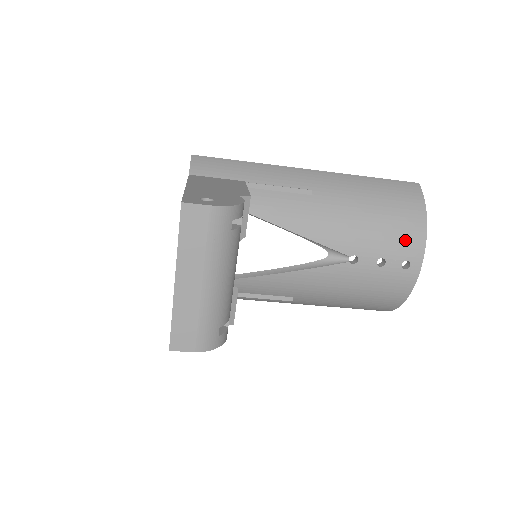
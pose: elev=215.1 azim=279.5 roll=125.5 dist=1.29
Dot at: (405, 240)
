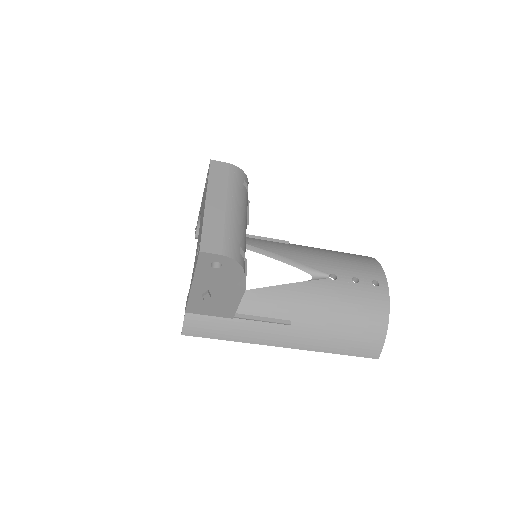
Dot at: (367, 268)
